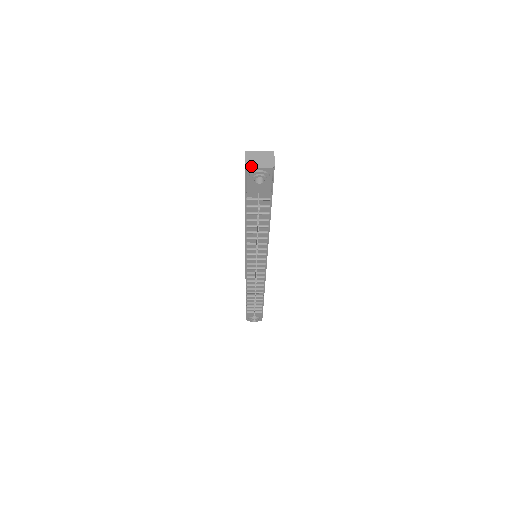
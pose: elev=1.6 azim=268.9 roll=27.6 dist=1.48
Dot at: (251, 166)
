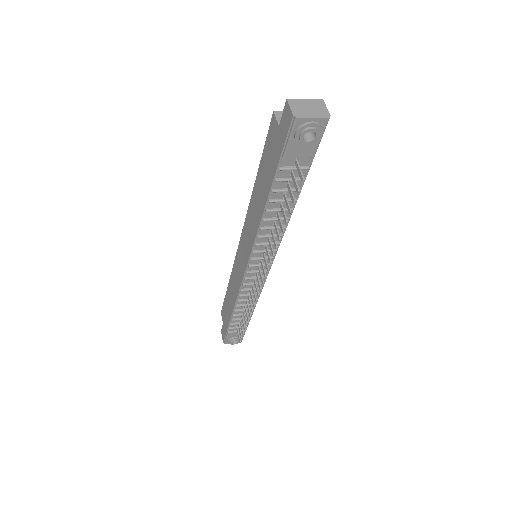
Dot at: (301, 116)
